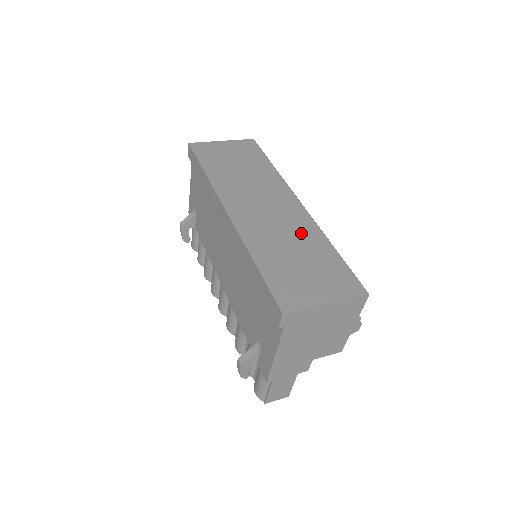
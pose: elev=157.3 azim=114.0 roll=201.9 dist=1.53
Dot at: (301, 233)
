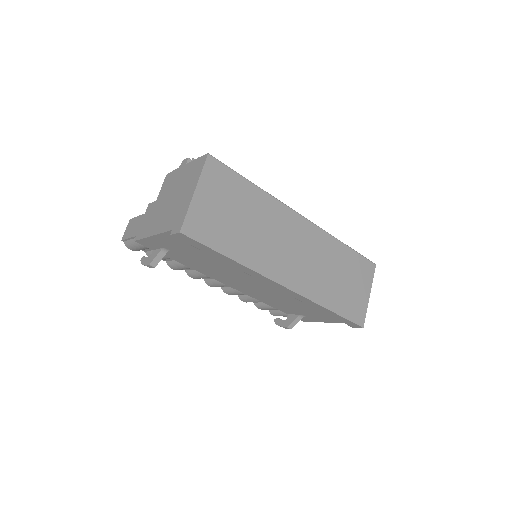
Dot at: (327, 253)
